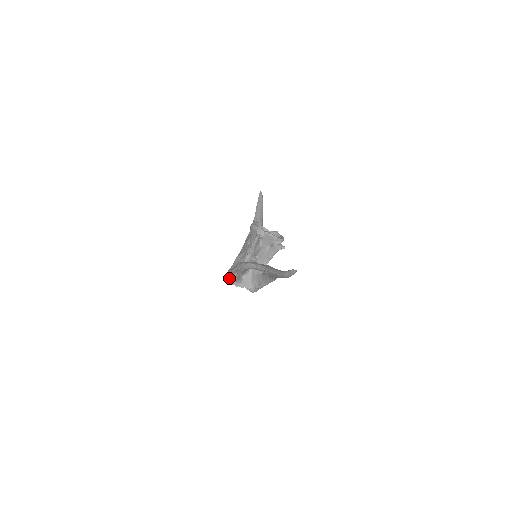
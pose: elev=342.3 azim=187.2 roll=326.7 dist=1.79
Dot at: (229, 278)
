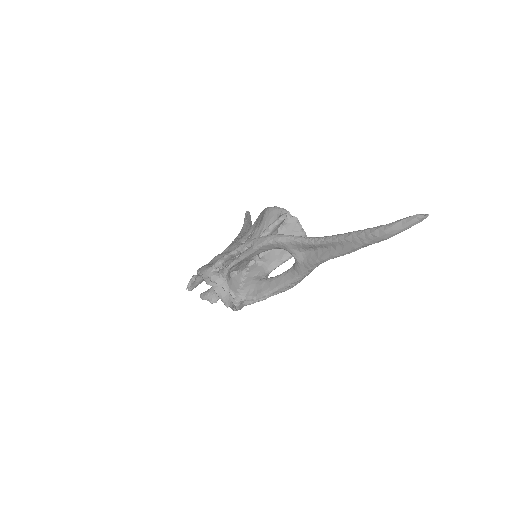
Dot at: (209, 269)
